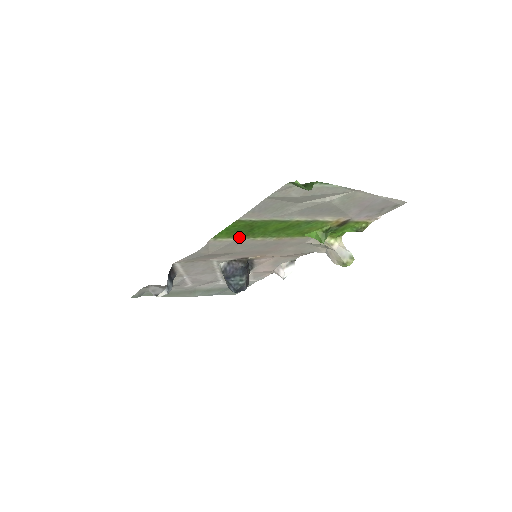
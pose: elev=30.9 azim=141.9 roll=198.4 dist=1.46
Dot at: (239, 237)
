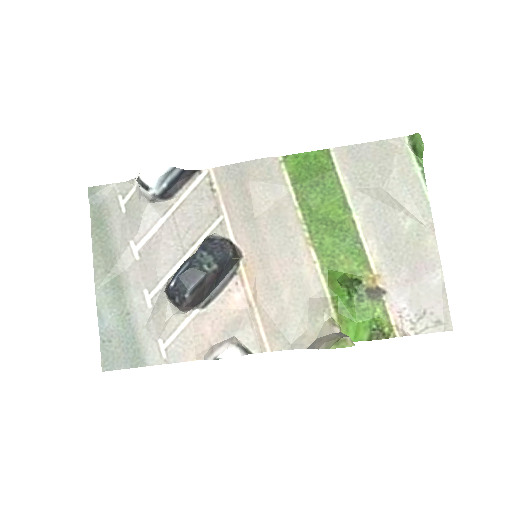
Dot at: (295, 186)
